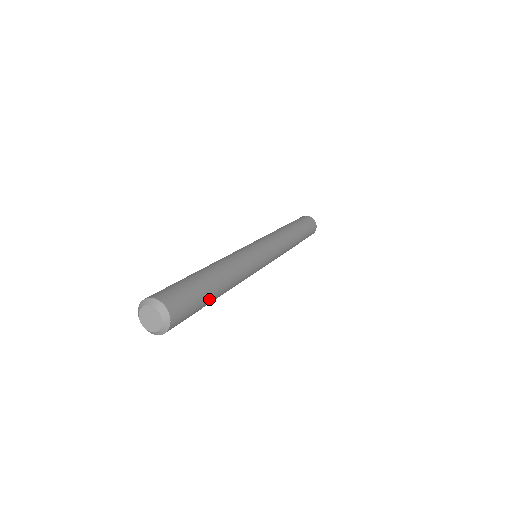
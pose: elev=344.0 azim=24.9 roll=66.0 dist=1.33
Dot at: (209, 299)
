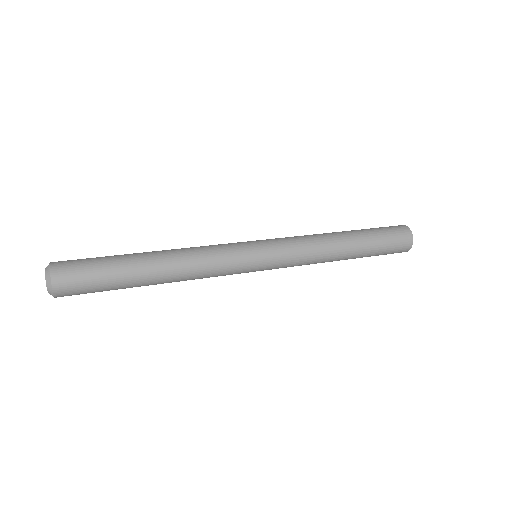
Dot at: (123, 265)
